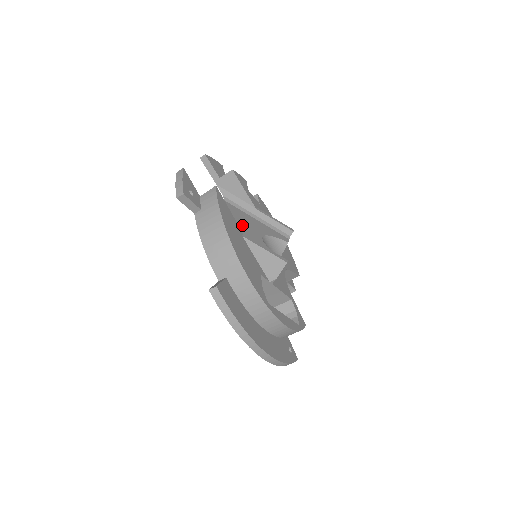
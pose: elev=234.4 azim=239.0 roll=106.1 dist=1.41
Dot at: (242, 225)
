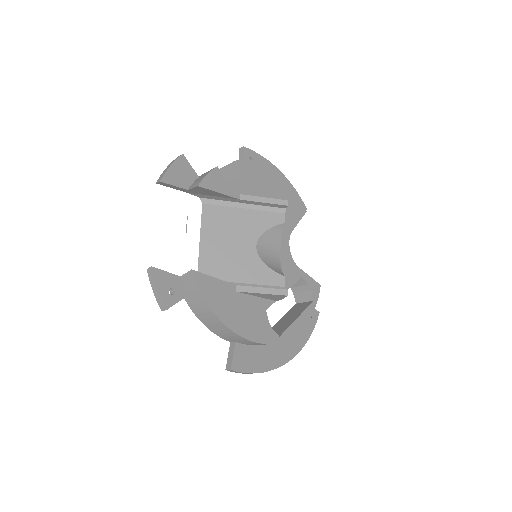
Dot at: (232, 244)
